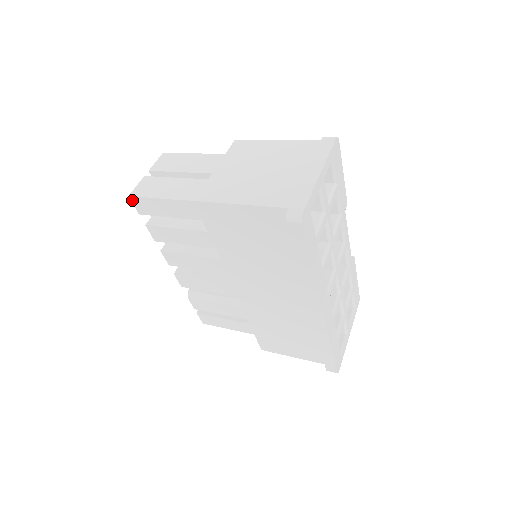
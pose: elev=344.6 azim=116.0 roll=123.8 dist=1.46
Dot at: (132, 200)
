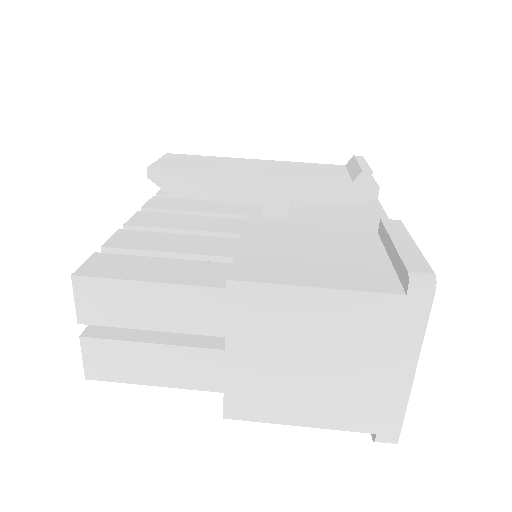
Dot at: (91, 374)
